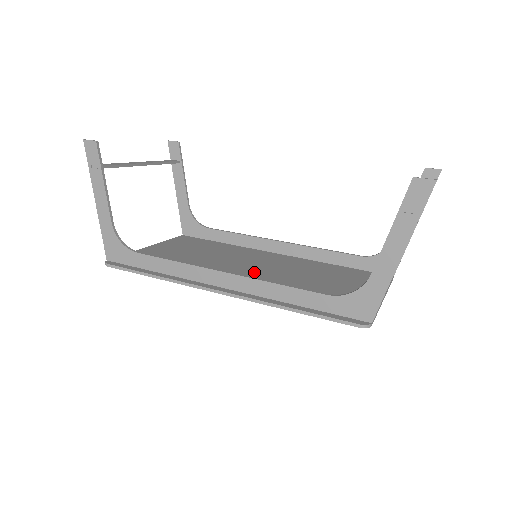
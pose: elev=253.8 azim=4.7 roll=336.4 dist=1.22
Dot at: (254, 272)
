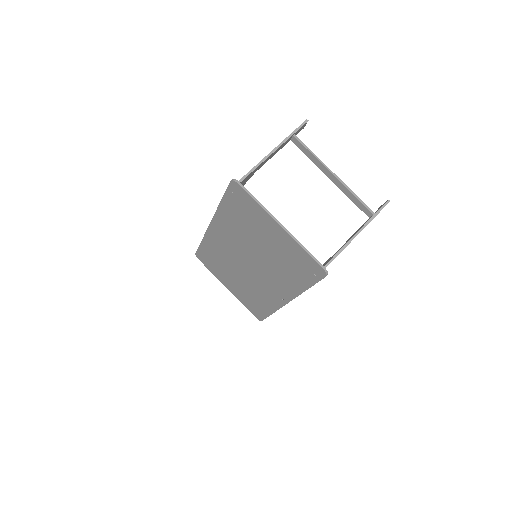
Dot at: occluded
